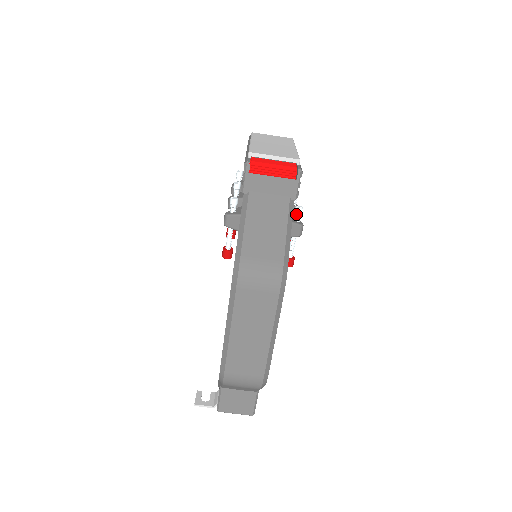
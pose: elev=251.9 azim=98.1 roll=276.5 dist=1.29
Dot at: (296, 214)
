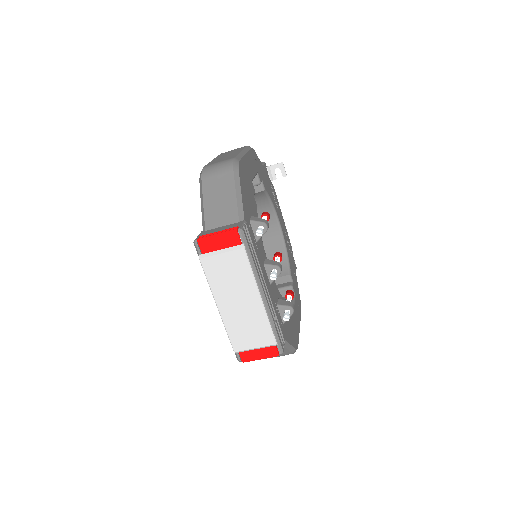
Dot at: (285, 317)
